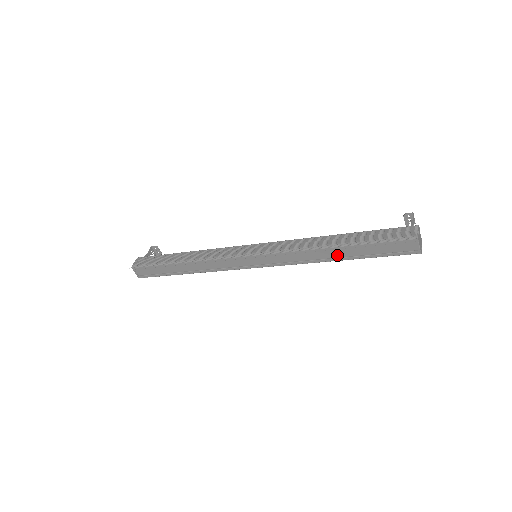
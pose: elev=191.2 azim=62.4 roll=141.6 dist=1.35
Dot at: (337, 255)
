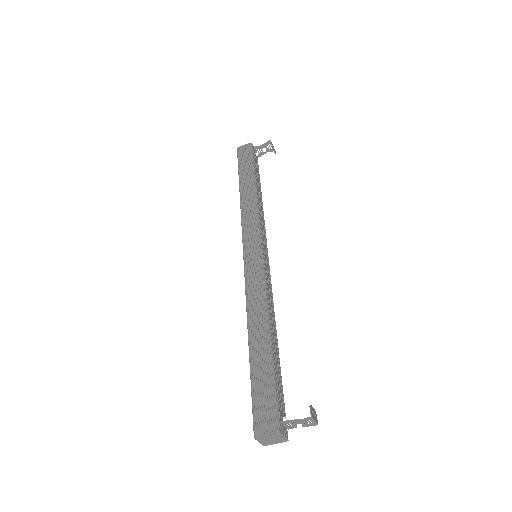
Dot at: occluded
